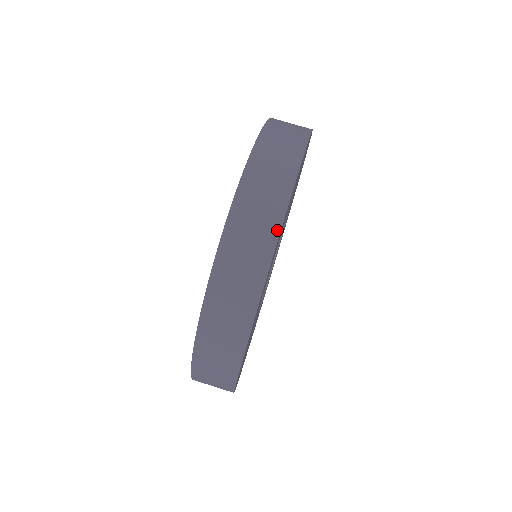
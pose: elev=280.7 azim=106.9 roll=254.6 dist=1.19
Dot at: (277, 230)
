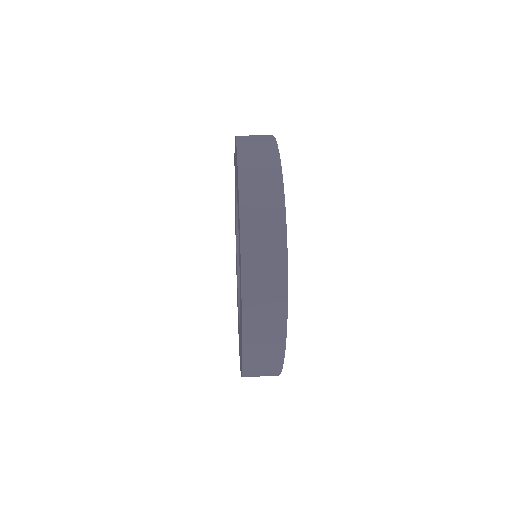
Dot at: (278, 166)
